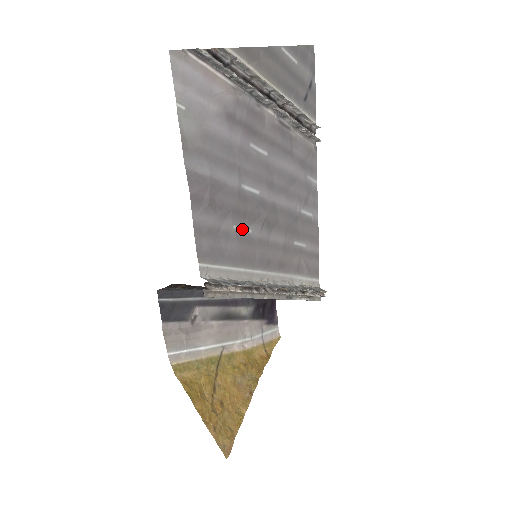
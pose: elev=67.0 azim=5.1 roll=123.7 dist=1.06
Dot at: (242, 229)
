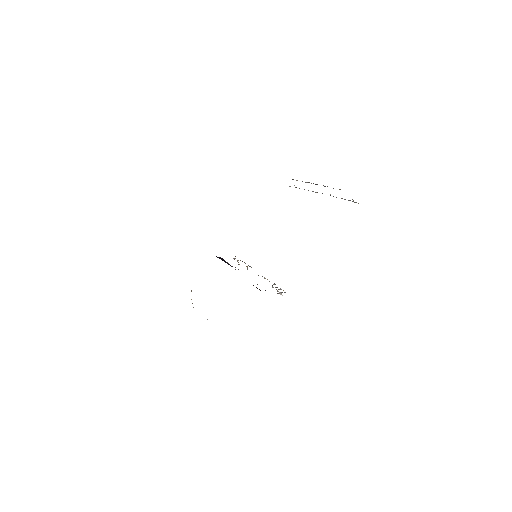
Dot at: occluded
